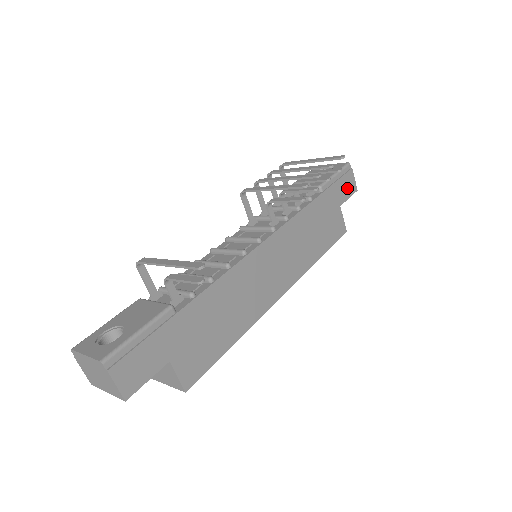
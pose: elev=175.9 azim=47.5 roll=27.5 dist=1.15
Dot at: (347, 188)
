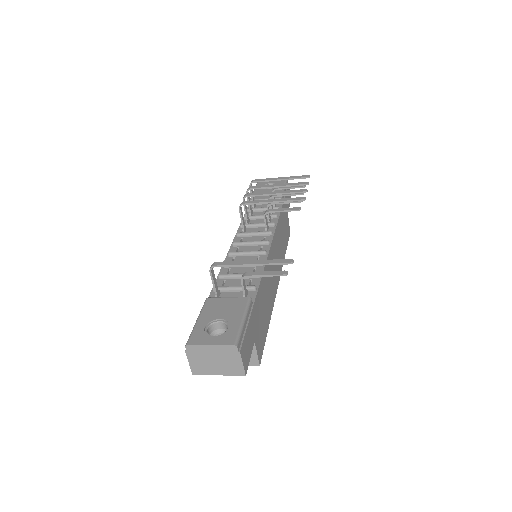
Dot at: occluded
